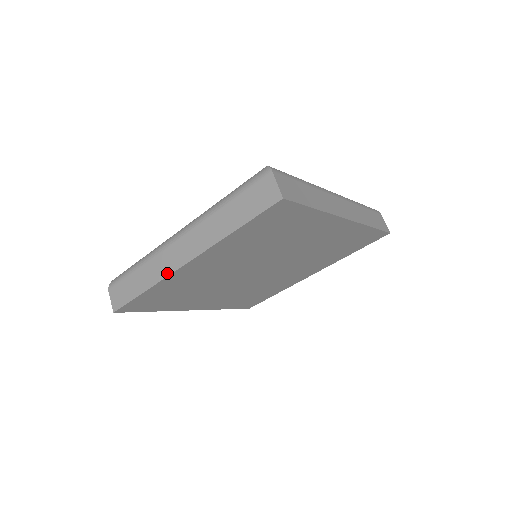
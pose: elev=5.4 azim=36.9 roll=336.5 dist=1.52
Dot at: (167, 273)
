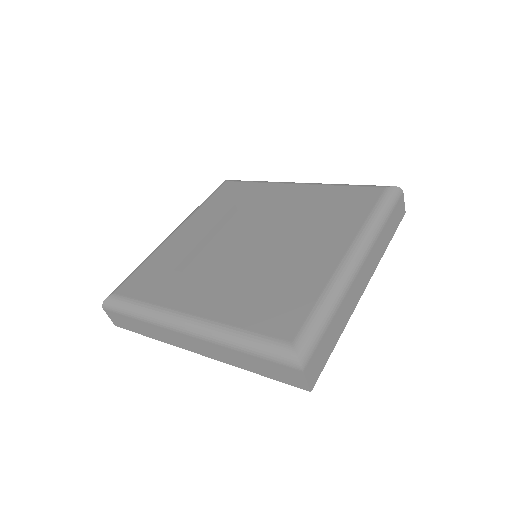
Dot at: (175, 345)
